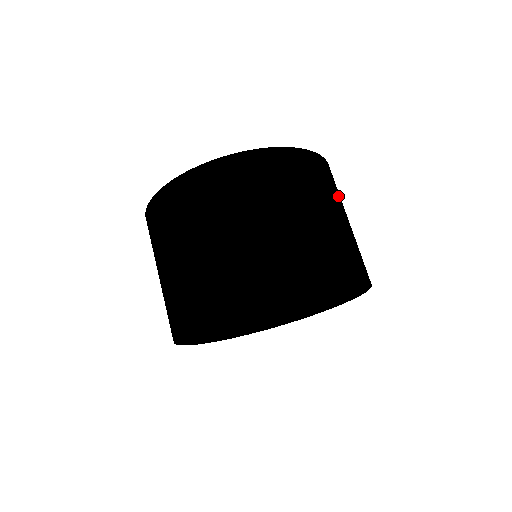
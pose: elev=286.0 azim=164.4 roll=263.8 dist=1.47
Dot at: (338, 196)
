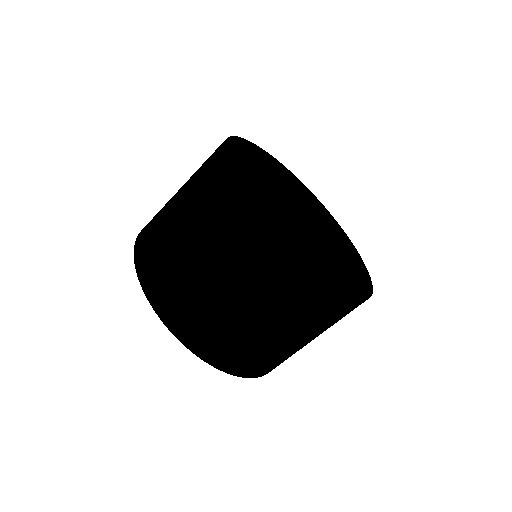
Dot at: occluded
